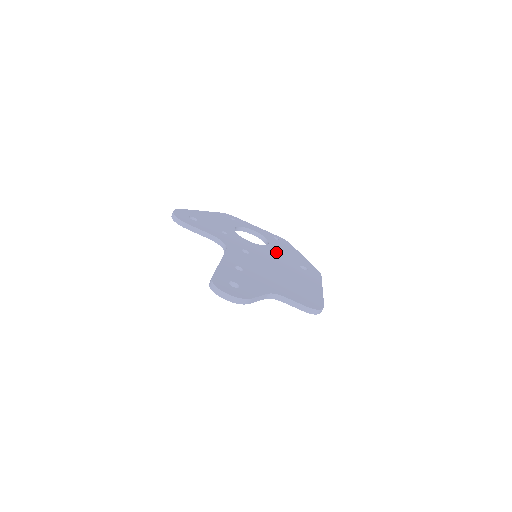
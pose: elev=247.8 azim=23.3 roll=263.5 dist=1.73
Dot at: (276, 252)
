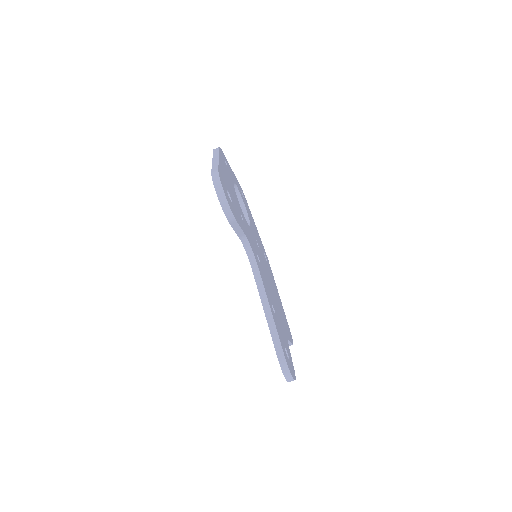
Dot at: occluded
